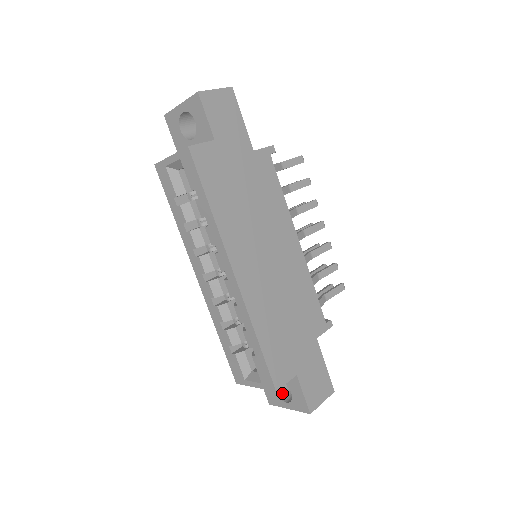
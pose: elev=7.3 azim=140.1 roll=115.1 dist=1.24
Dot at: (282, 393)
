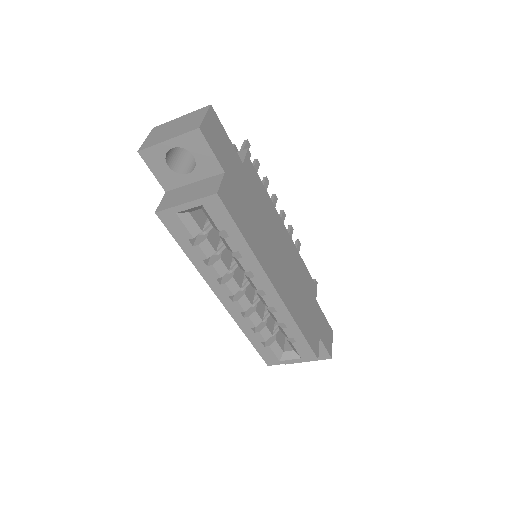
Dot at: occluded
